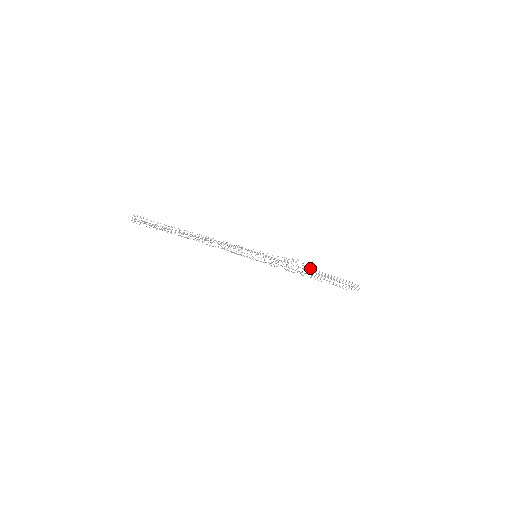
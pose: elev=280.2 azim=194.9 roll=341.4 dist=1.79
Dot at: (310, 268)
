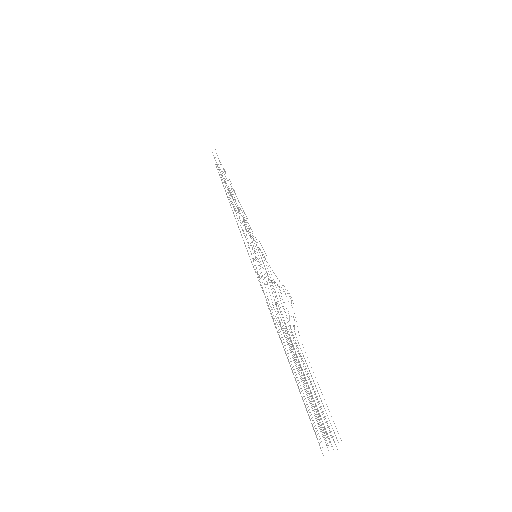
Dot at: occluded
